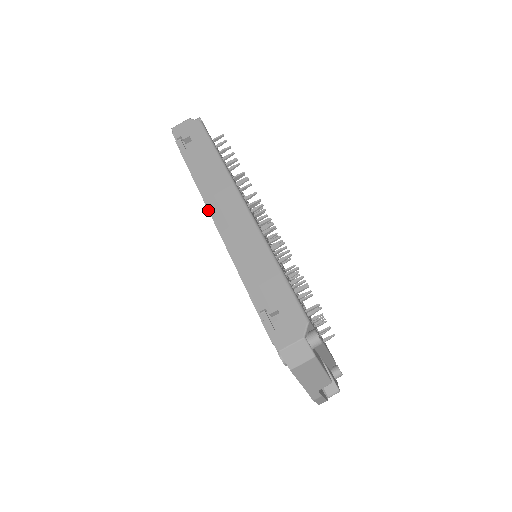
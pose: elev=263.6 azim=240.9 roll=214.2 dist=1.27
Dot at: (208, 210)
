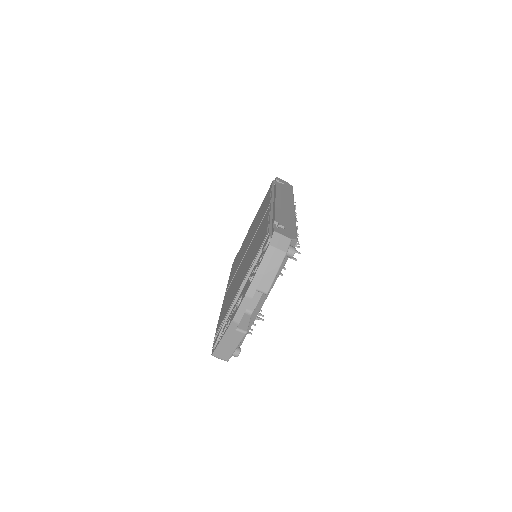
Dot at: (272, 198)
